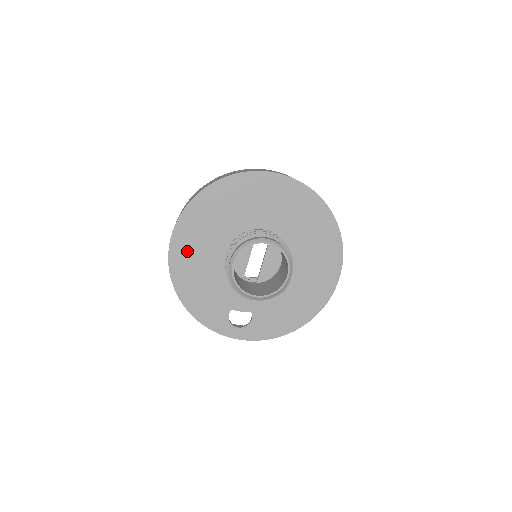
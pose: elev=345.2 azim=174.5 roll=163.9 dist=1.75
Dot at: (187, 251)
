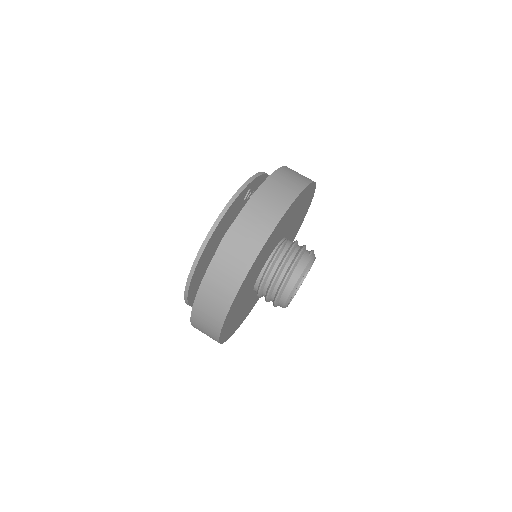
Dot at: occluded
